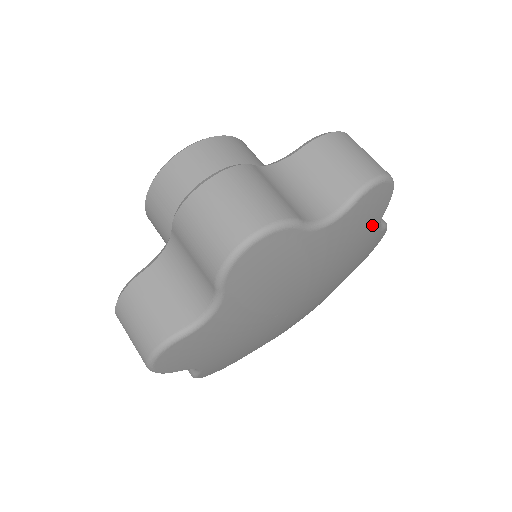
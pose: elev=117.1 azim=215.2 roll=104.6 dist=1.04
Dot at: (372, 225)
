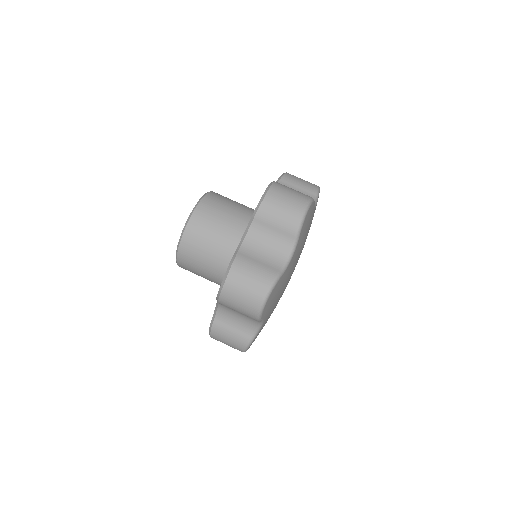
Dot at: (311, 217)
